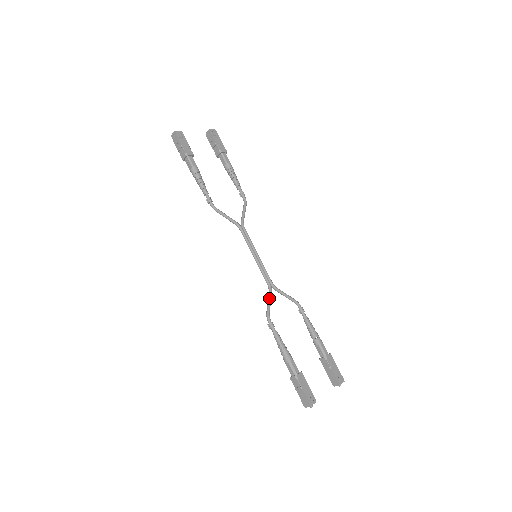
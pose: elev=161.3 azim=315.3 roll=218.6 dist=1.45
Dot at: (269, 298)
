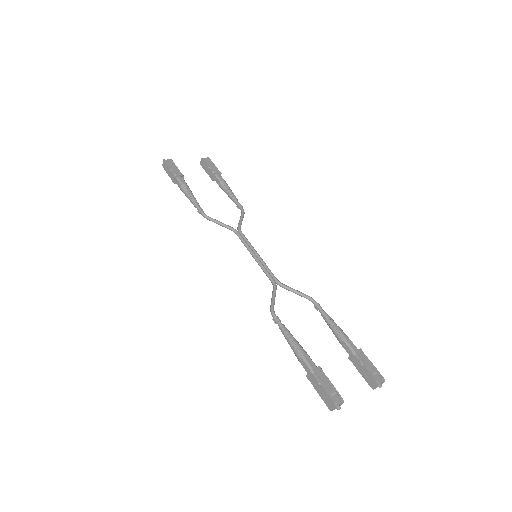
Dot at: (273, 293)
